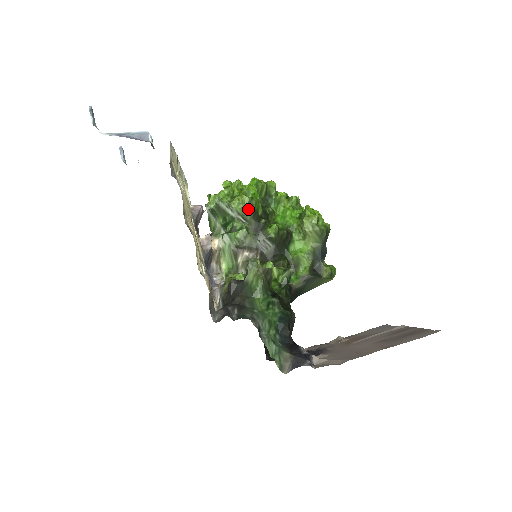
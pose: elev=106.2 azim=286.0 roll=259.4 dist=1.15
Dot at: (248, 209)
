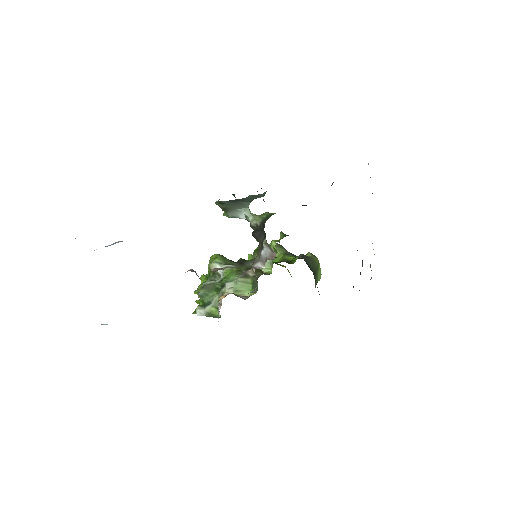
Dot at: (223, 258)
